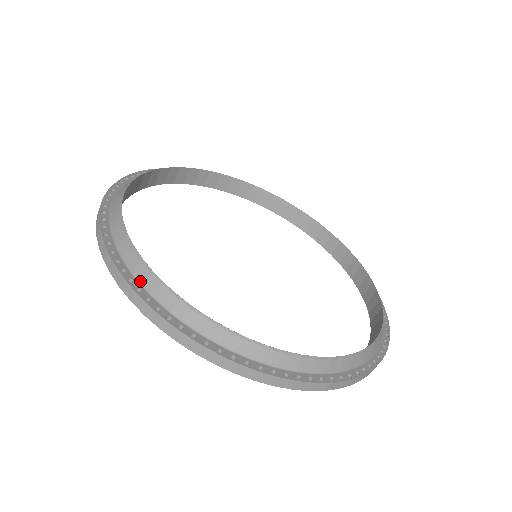
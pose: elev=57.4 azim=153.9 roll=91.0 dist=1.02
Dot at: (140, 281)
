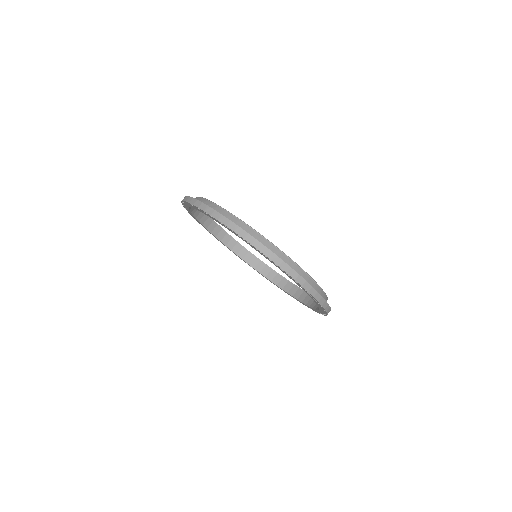
Dot at: occluded
